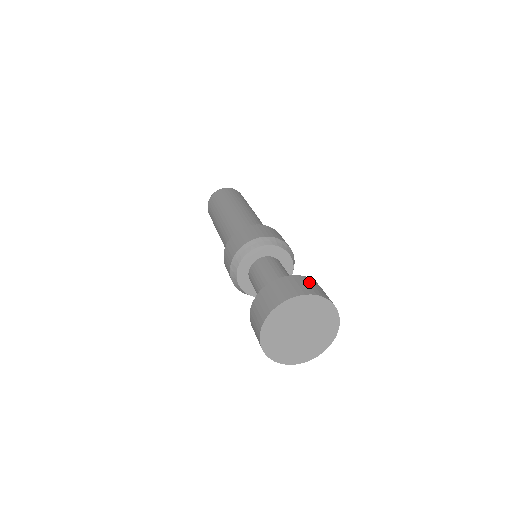
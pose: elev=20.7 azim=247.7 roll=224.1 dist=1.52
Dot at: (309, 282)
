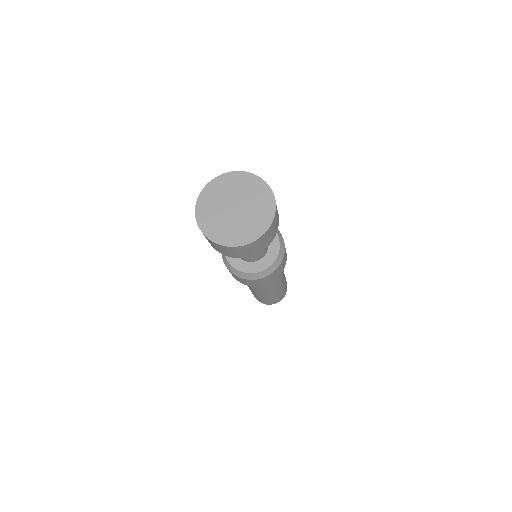
Dot at: occluded
